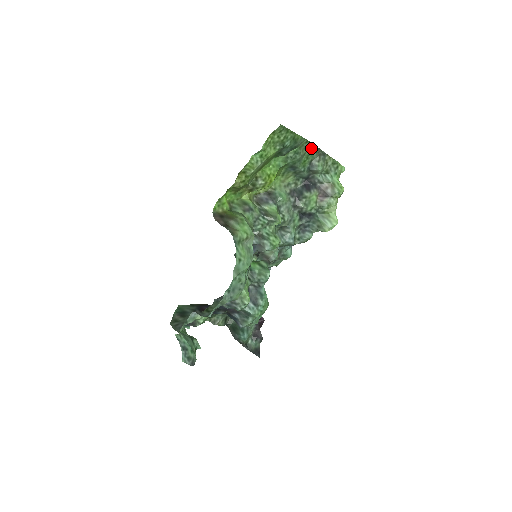
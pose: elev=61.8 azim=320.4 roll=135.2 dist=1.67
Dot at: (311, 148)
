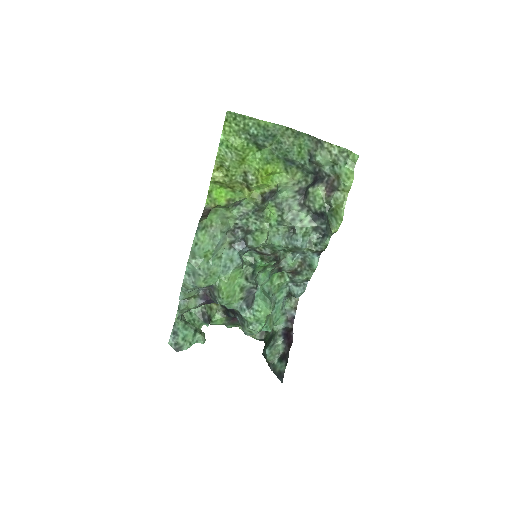
Dot at: (299, 136)
